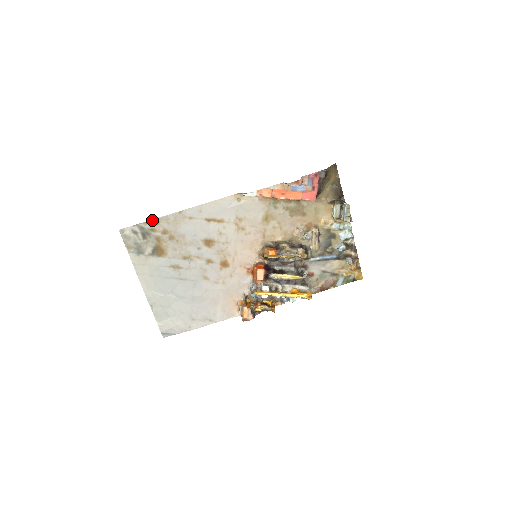
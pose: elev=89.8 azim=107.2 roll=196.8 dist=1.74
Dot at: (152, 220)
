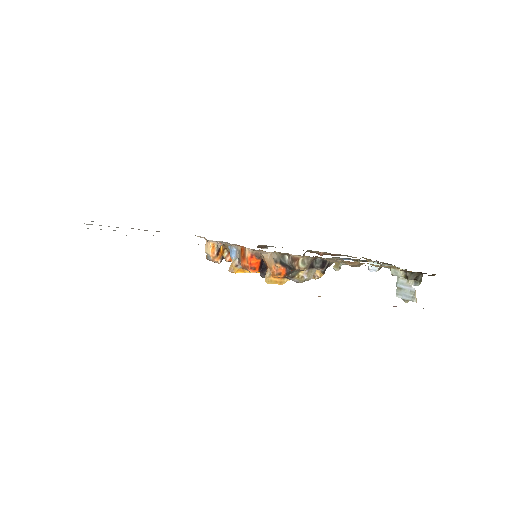
Dot at: occluded
